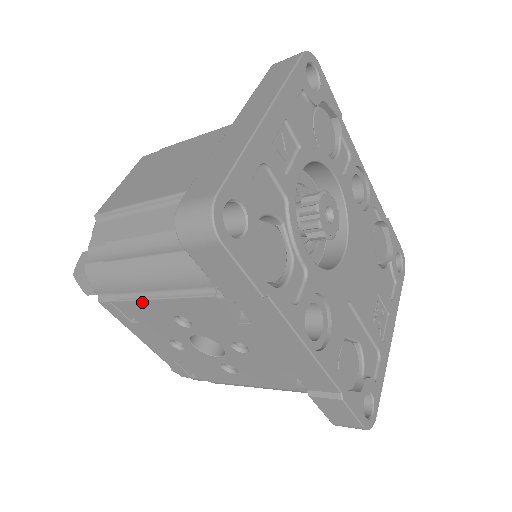
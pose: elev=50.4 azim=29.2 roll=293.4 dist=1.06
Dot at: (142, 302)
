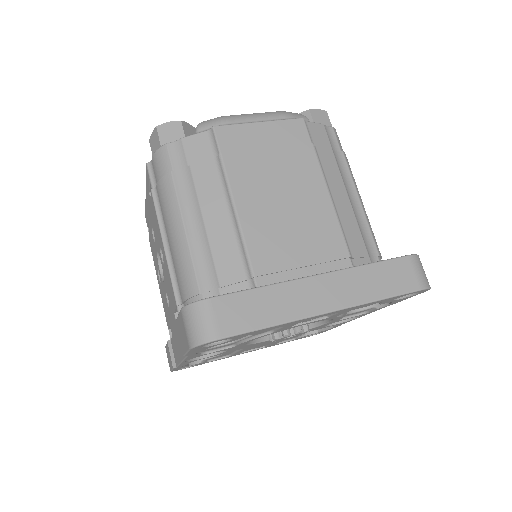
Dot at: (158, 221)
